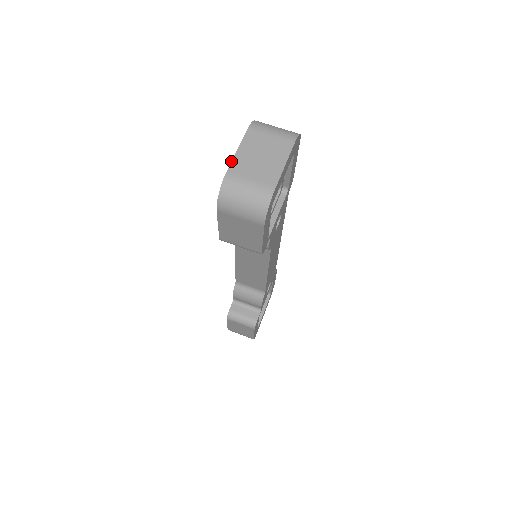
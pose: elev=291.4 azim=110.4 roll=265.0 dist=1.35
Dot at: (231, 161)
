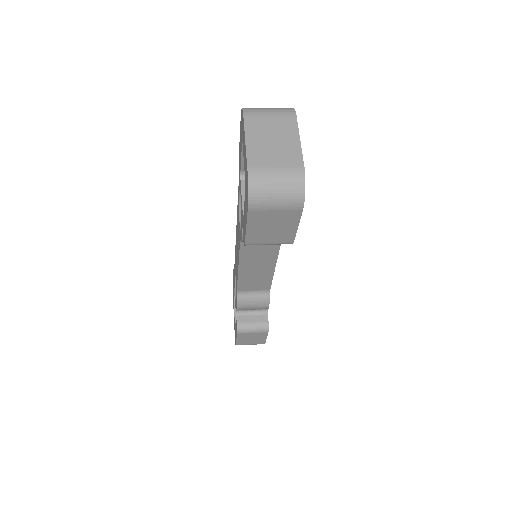
Dot at: (246, 154)
